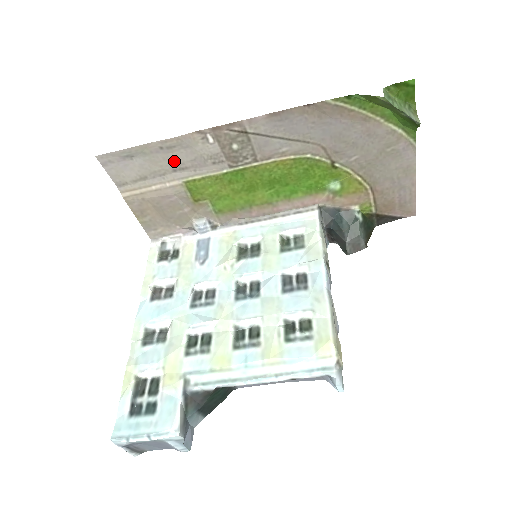
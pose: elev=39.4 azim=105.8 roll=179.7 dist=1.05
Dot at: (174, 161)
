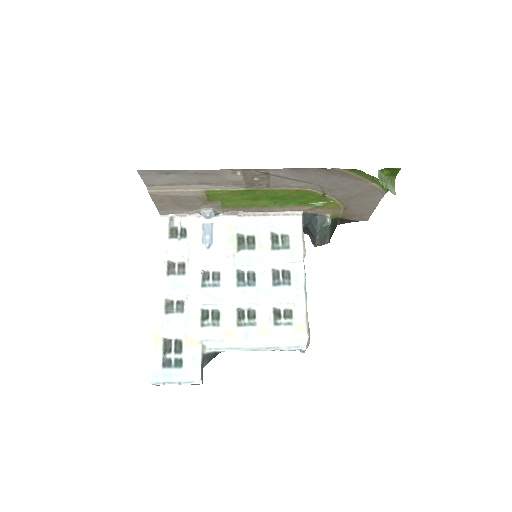
Dot at: (203, 180)
